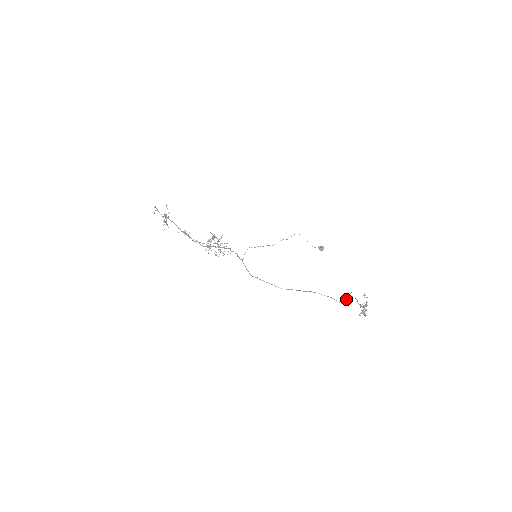
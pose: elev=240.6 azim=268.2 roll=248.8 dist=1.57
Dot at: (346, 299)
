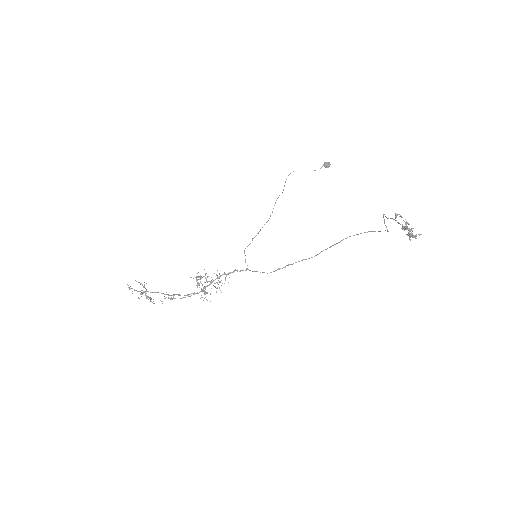
Dot at: occluded
